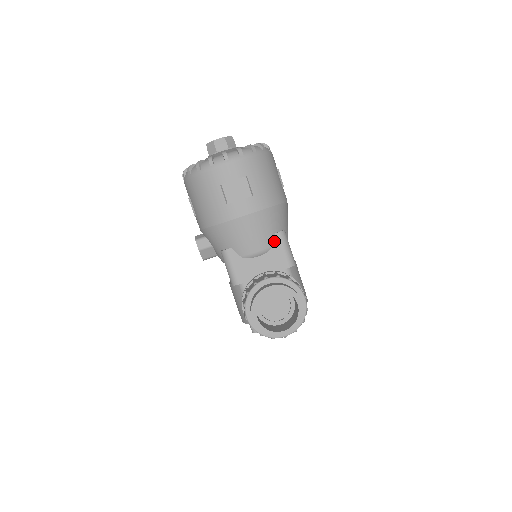
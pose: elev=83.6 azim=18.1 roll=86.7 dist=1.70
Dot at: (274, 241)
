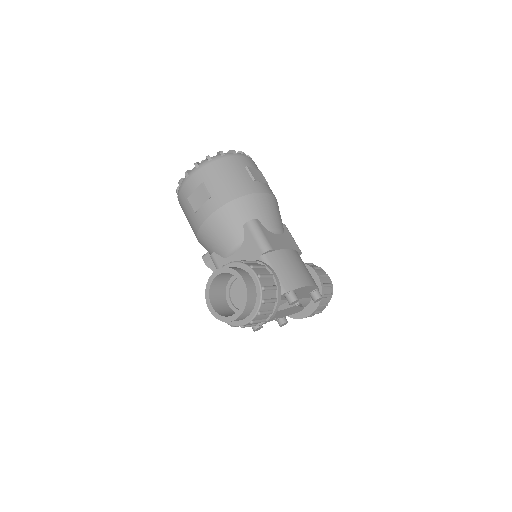
Dot at: (244, 233)
